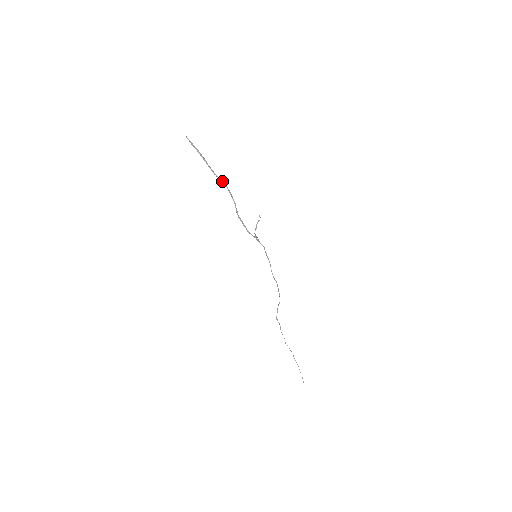
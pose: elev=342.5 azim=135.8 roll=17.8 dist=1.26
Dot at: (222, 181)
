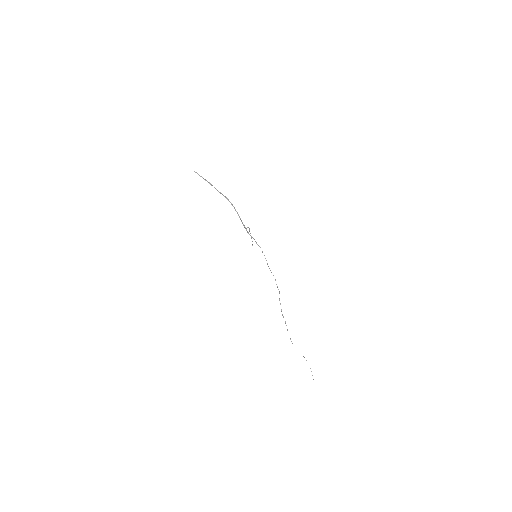
Dot at: (225, 196)
